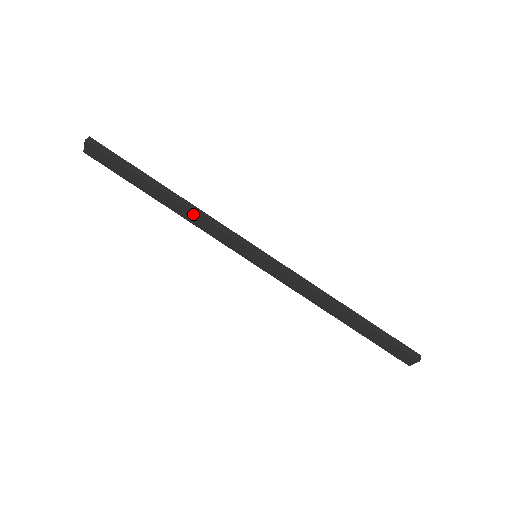
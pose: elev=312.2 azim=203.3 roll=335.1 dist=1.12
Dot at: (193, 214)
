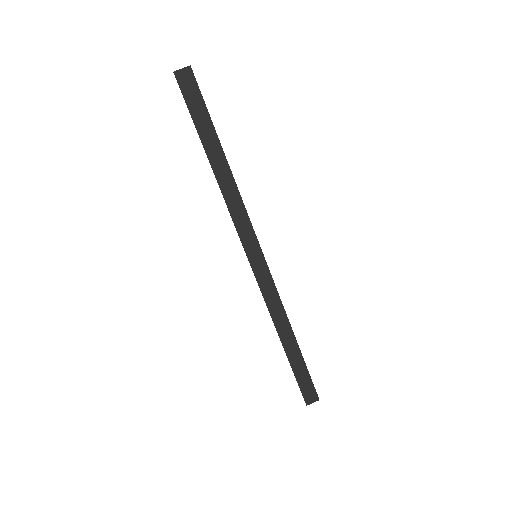
Dot at: (235, 190)
